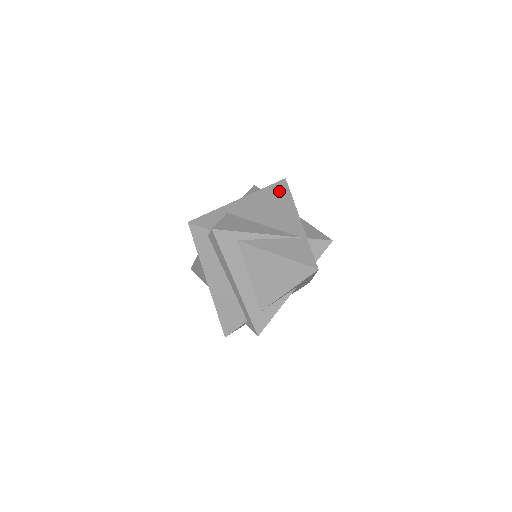
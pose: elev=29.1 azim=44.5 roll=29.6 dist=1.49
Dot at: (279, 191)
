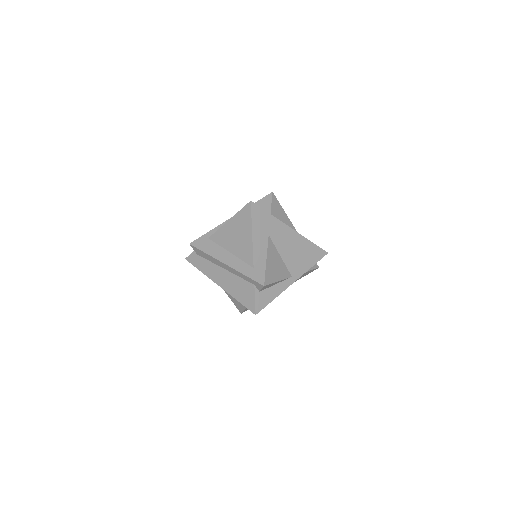
Dot at: occluded
